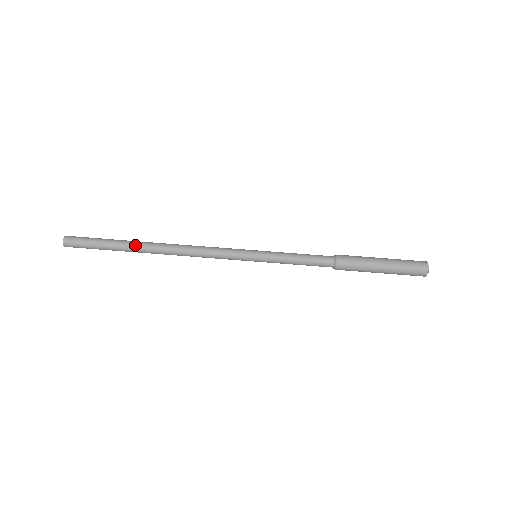
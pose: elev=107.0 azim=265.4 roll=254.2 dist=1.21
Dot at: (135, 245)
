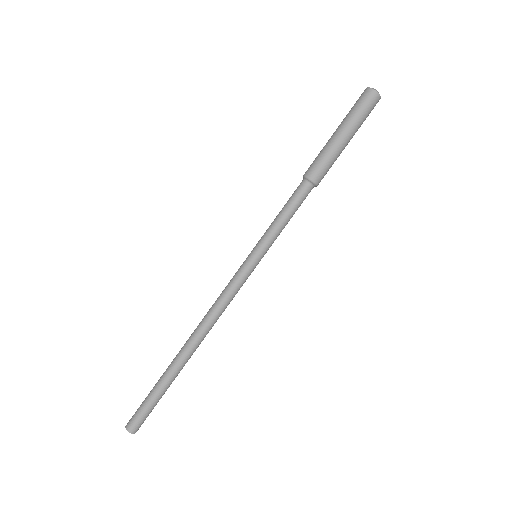
Dot at: (172, 365)
